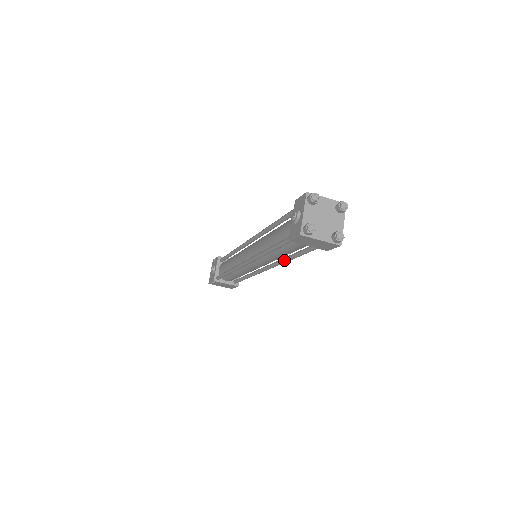
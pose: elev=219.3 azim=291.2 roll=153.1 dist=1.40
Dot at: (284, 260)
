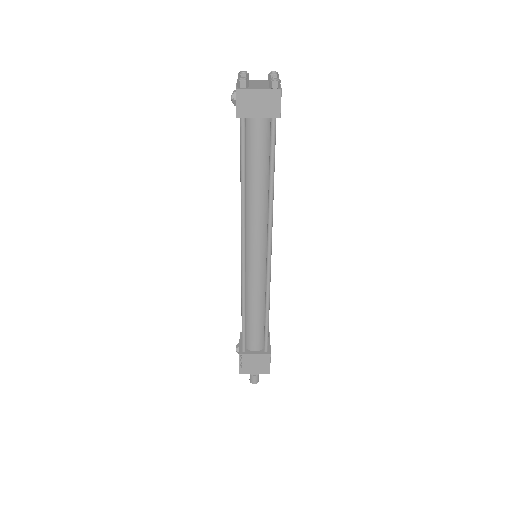
Dot at: (268, 205)
